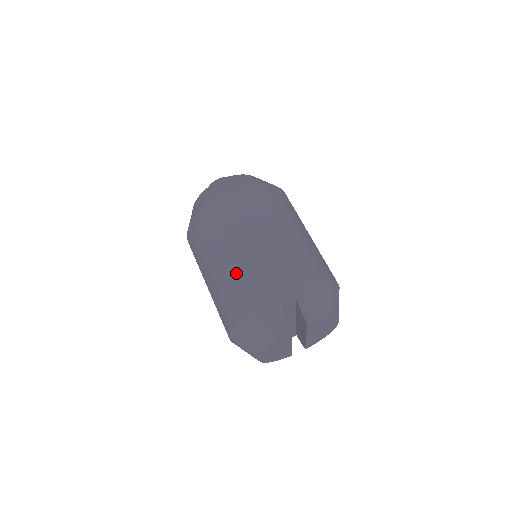
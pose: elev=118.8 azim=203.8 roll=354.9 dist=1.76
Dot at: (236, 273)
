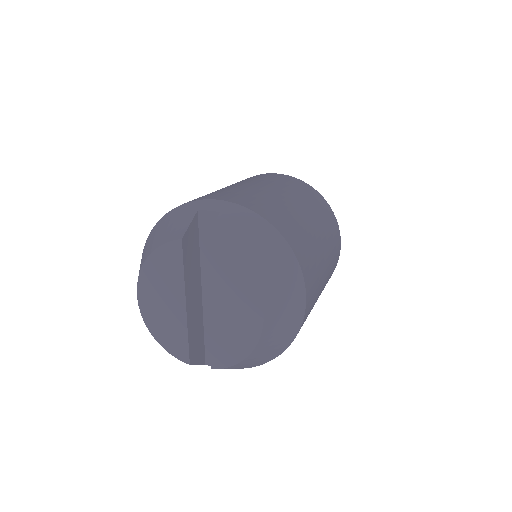
Dot at: occluded
